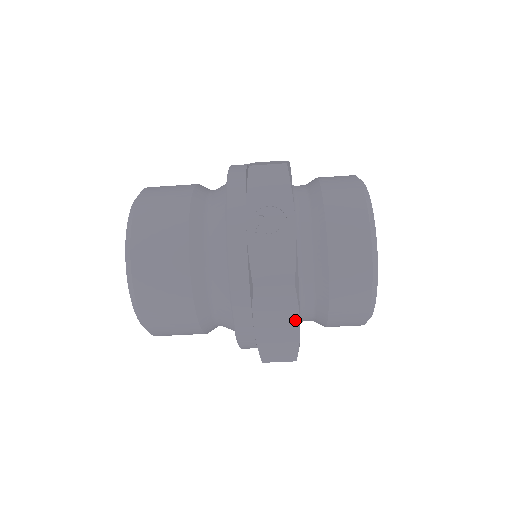
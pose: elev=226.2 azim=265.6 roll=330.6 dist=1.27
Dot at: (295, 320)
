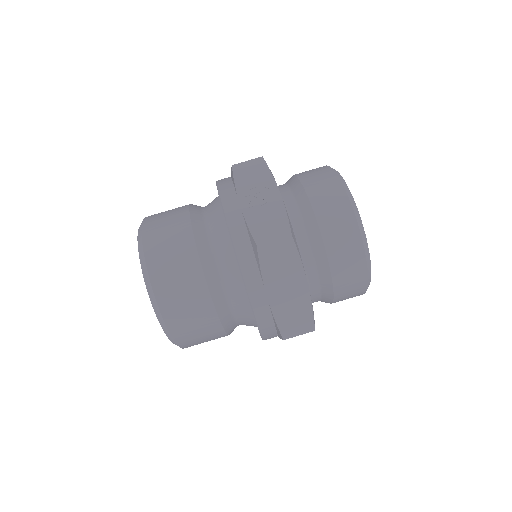
Dot at: (302, 278)
